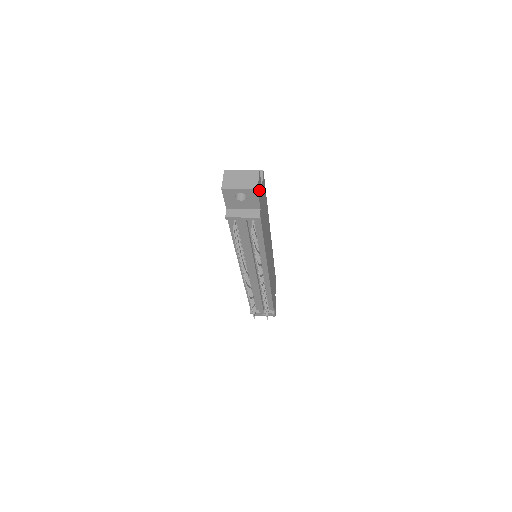
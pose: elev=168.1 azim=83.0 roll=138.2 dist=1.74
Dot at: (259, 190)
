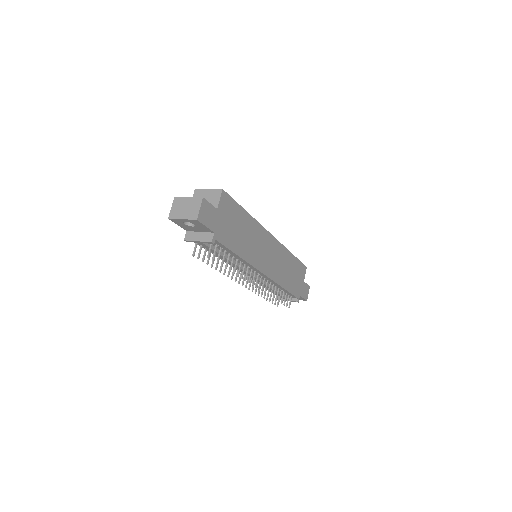
Dot at: (206, 217)
